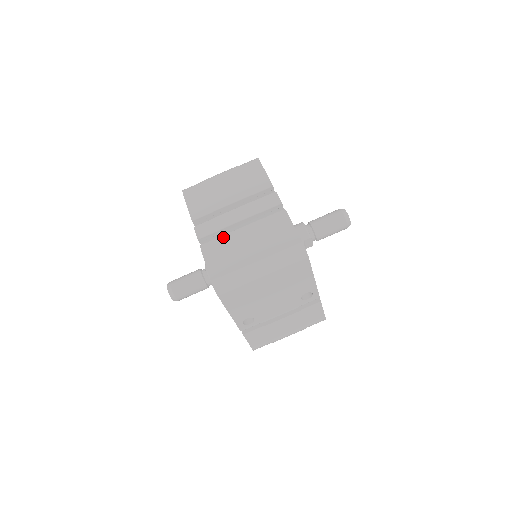
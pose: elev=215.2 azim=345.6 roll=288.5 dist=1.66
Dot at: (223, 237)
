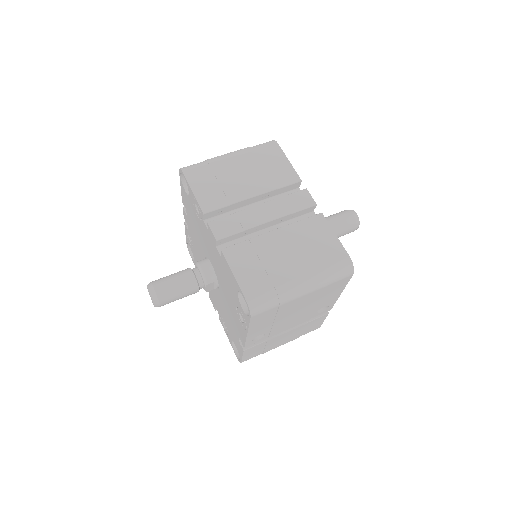
Dot at: (251, 241)
